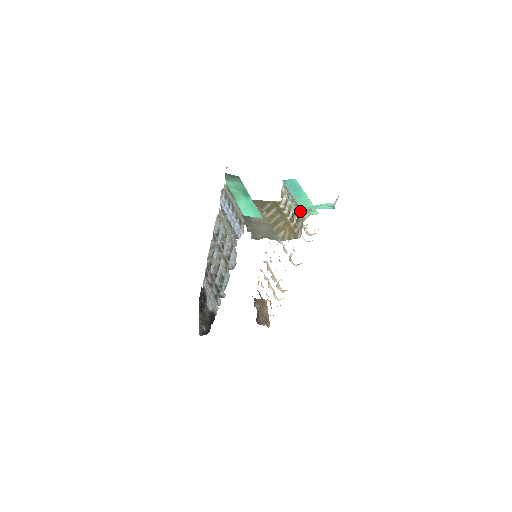
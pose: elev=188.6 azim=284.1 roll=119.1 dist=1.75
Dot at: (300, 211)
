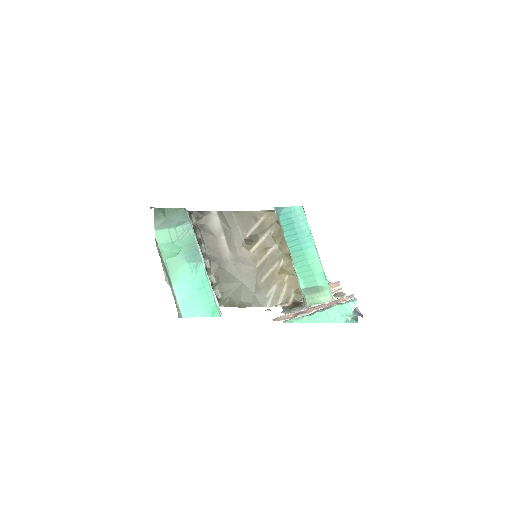
Dot at: (286, 318)
